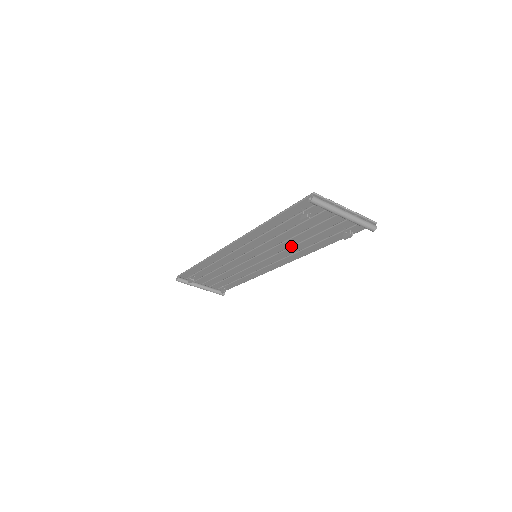
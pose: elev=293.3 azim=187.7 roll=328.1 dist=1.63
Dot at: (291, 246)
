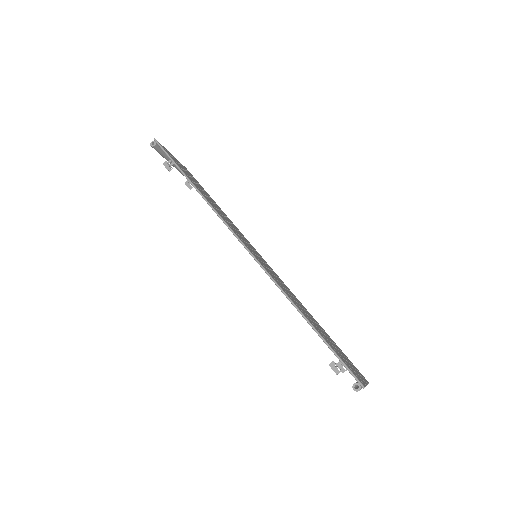
Dot at: occluded
